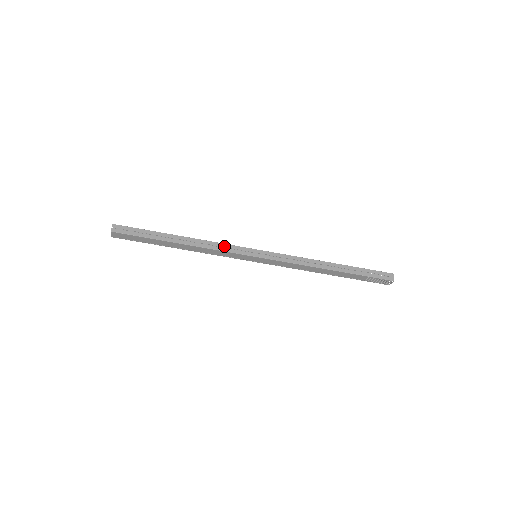
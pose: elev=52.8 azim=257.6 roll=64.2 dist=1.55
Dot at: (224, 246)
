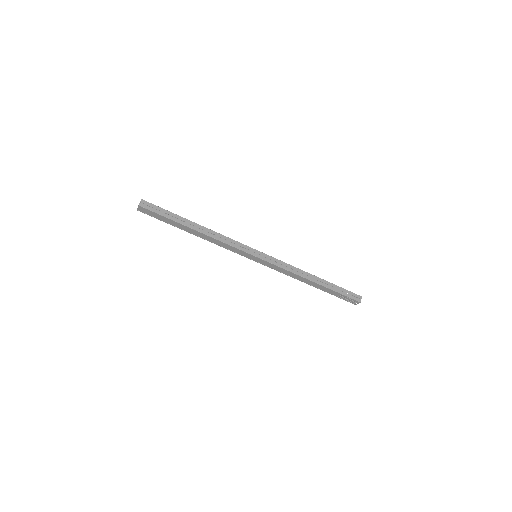
Dot at: (232, 241)
